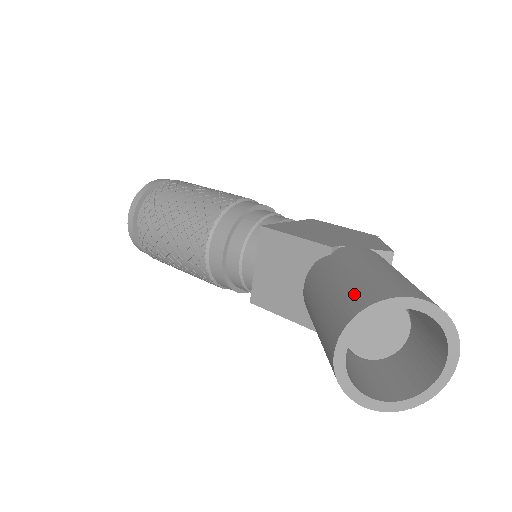
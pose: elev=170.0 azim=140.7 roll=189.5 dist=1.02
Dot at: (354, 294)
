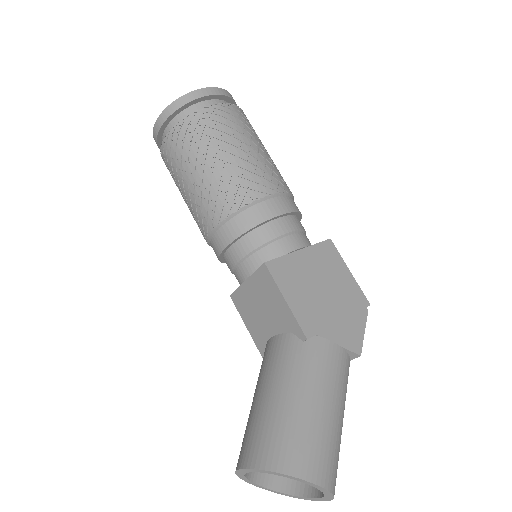
Dot at: (279, 439)
